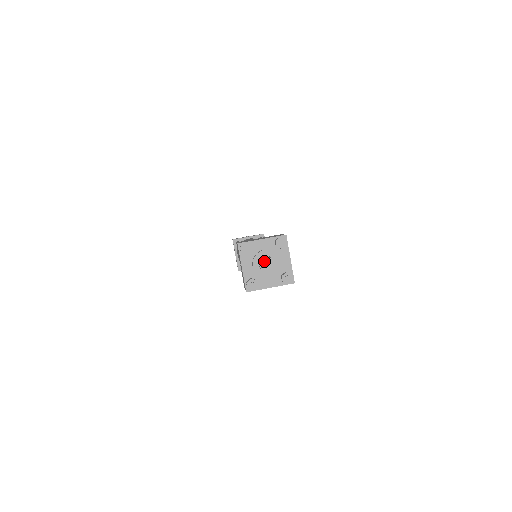
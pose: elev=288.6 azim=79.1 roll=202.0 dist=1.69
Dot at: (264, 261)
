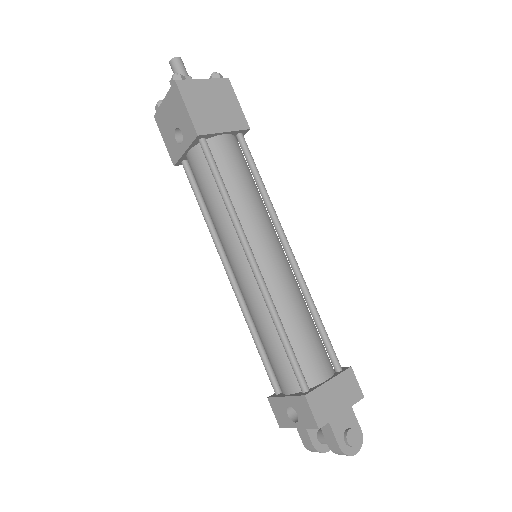
Dot at: occluded
